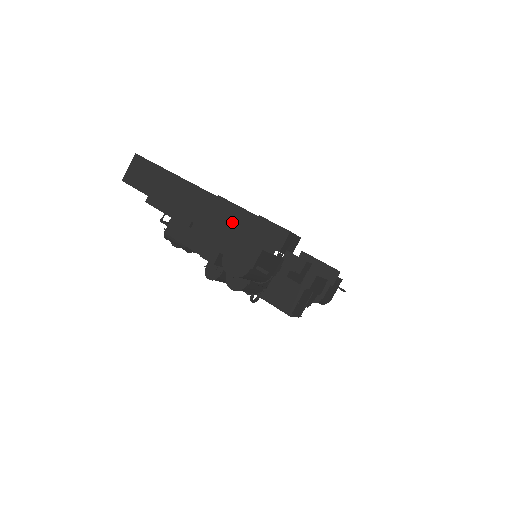
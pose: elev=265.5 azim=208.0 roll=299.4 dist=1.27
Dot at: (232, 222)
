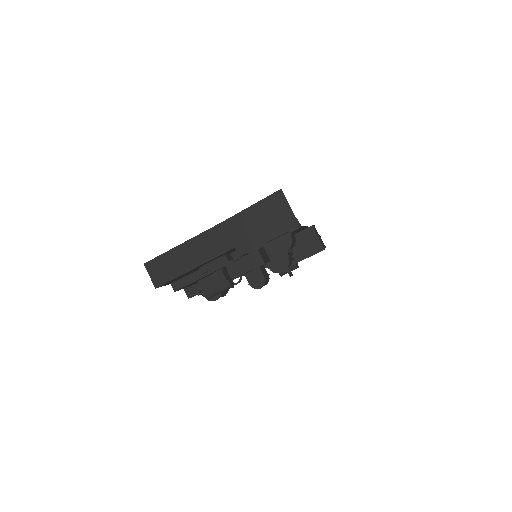
Dot at: (257, 218)
